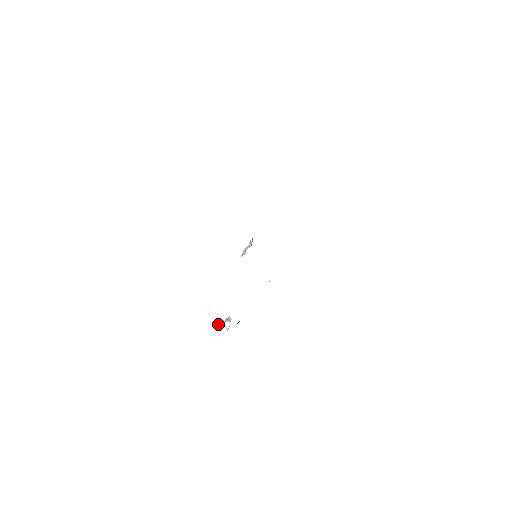
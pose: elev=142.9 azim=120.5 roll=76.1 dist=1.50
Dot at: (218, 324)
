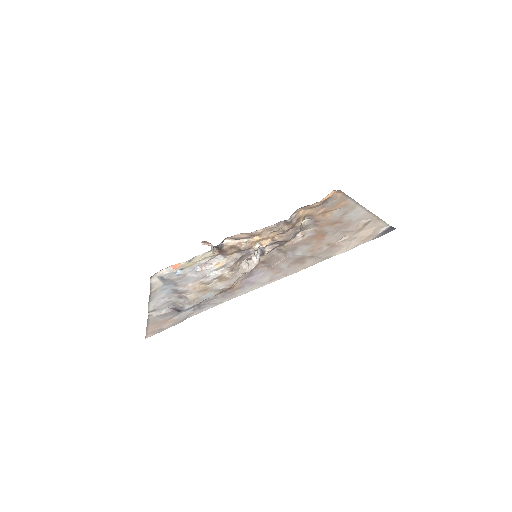
Dot at: occluded
